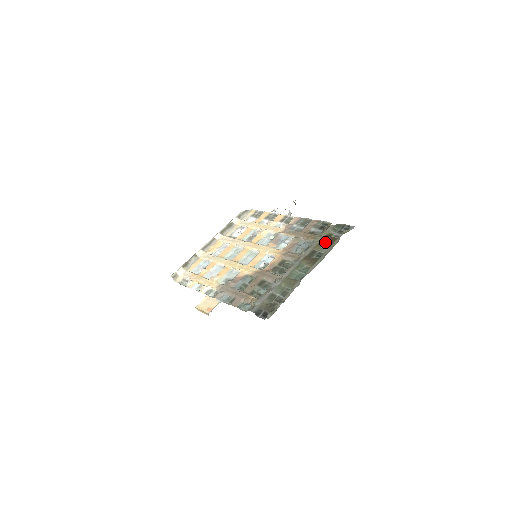
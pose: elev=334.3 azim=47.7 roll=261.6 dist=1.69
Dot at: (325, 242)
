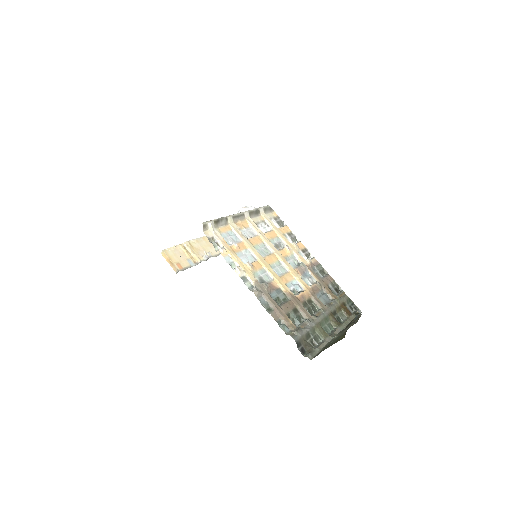
Dot at: (343, 309)
